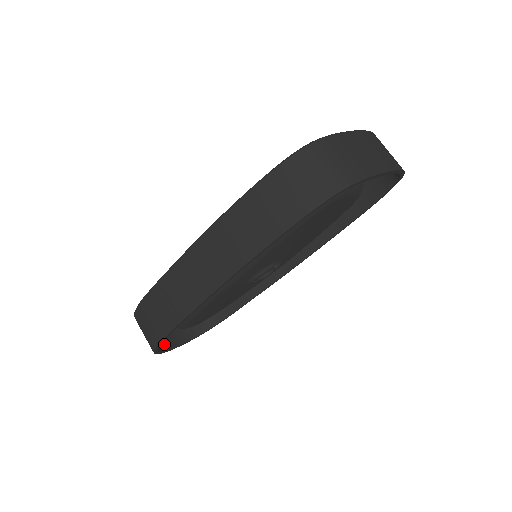
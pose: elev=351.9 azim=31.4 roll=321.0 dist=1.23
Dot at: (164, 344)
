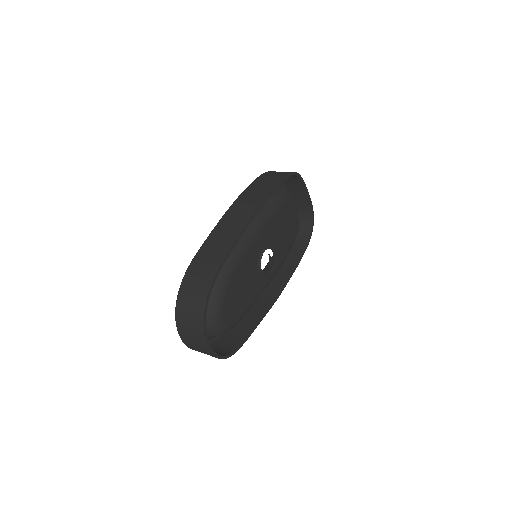
Dot at: (201, 333)
